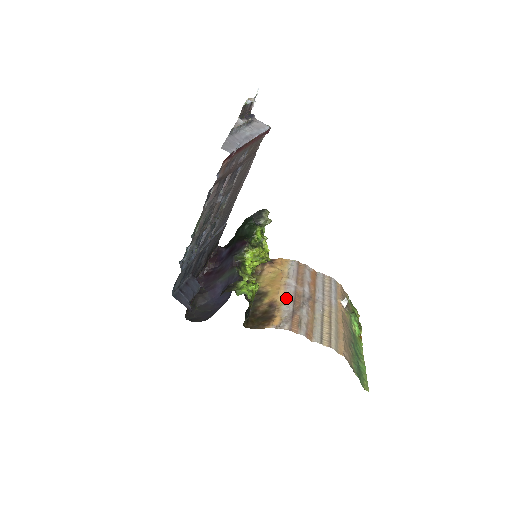
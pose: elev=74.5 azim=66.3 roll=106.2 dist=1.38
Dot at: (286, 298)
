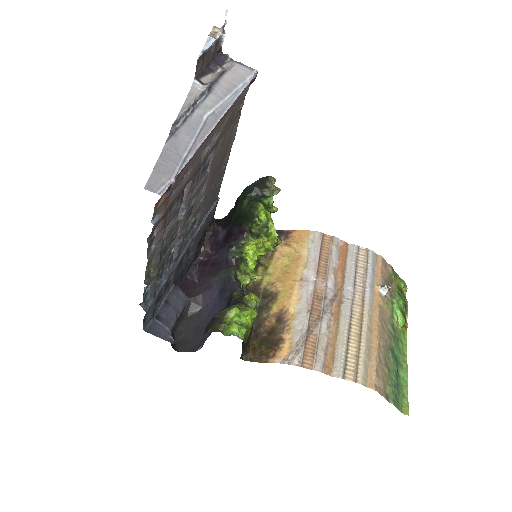
Dot at: (300, 306)
